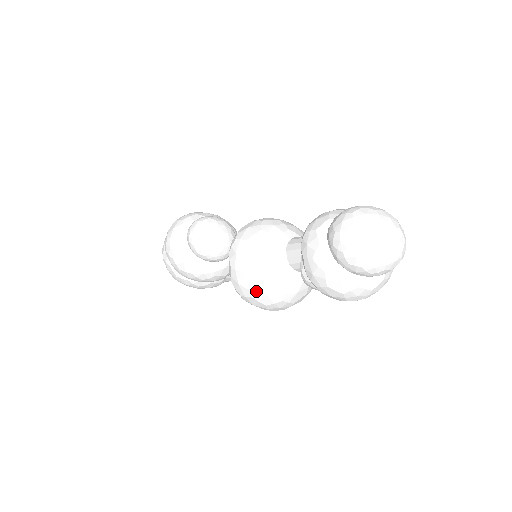
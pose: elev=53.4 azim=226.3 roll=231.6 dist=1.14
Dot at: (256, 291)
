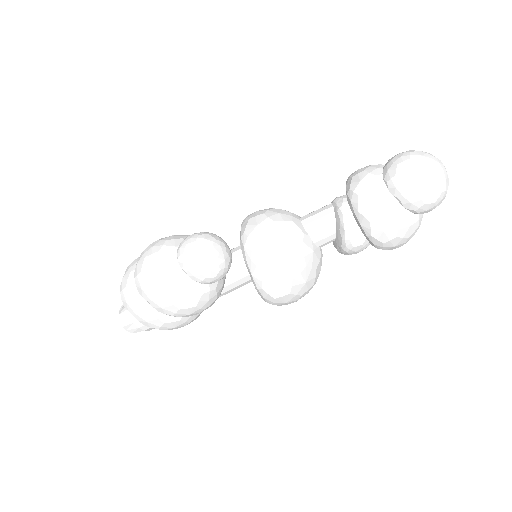
Dot at: (296, 284)
